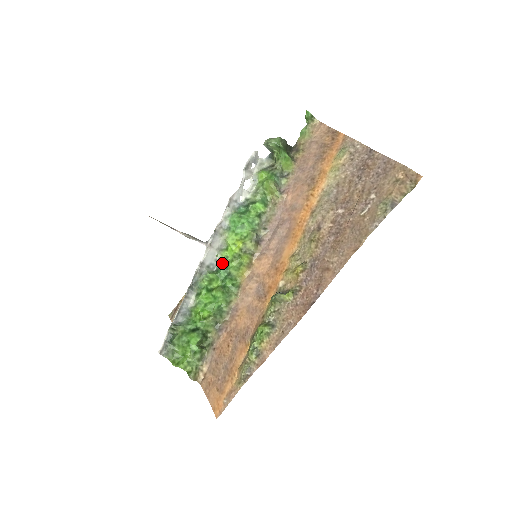
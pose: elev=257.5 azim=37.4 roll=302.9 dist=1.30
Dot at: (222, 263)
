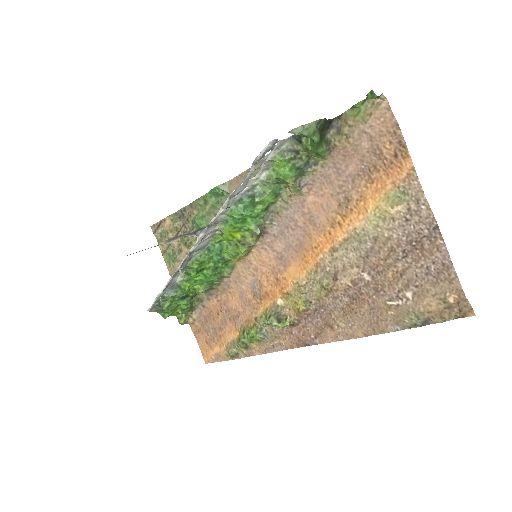
Dot at: (215, 245)
